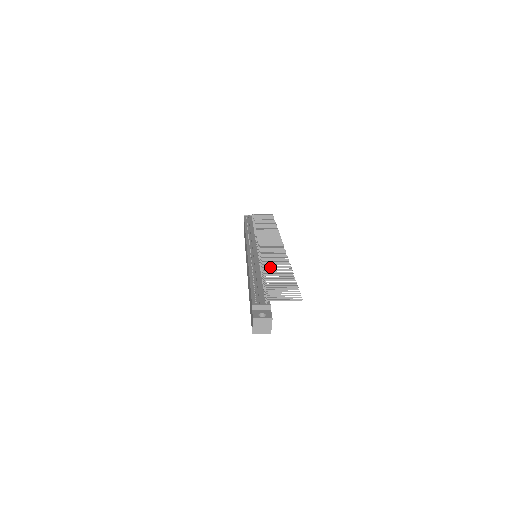
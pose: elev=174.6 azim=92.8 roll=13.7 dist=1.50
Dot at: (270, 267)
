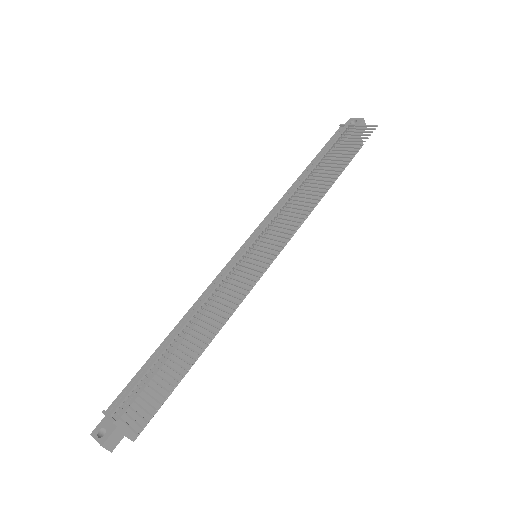
Dot at: (196, 324)
